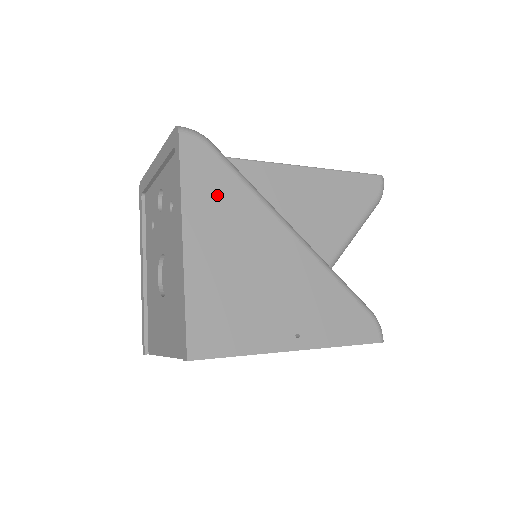
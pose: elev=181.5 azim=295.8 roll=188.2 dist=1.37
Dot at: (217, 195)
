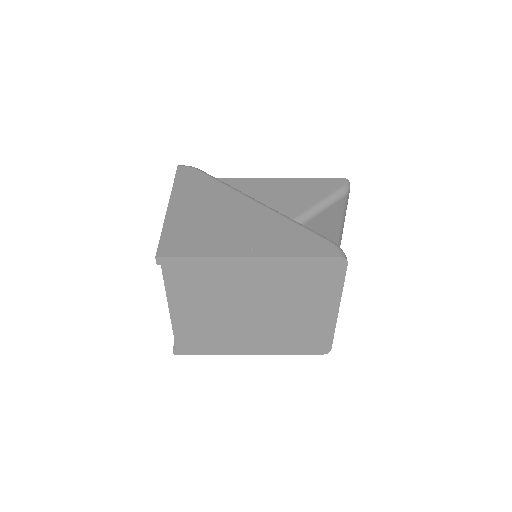
Dot at: (198, 187)
